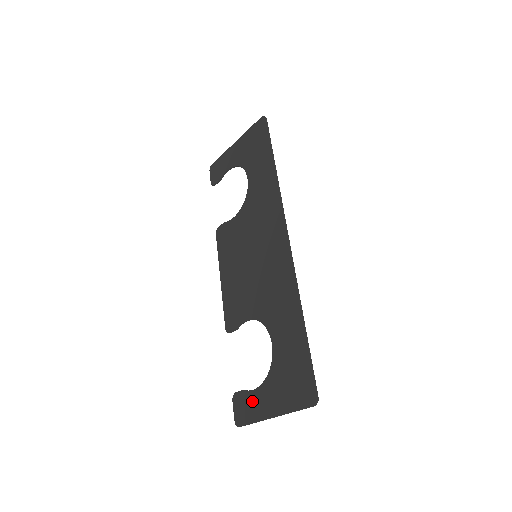
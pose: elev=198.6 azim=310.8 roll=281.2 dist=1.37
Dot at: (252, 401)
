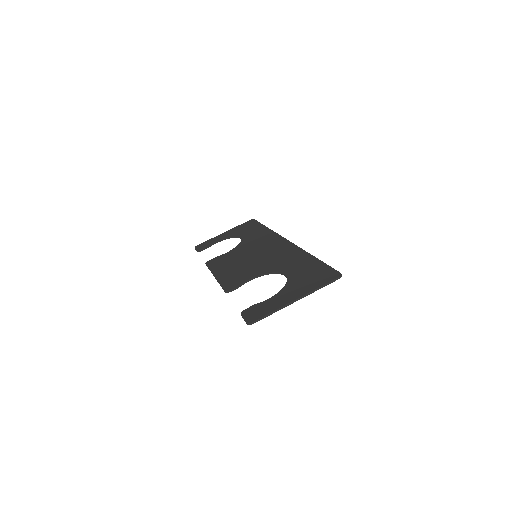
Dot at: (268, 303)
